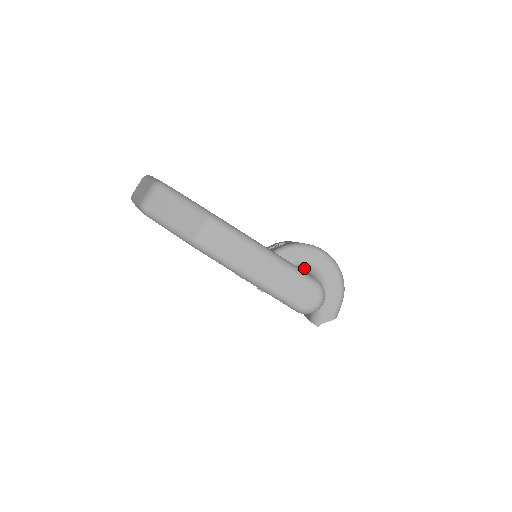
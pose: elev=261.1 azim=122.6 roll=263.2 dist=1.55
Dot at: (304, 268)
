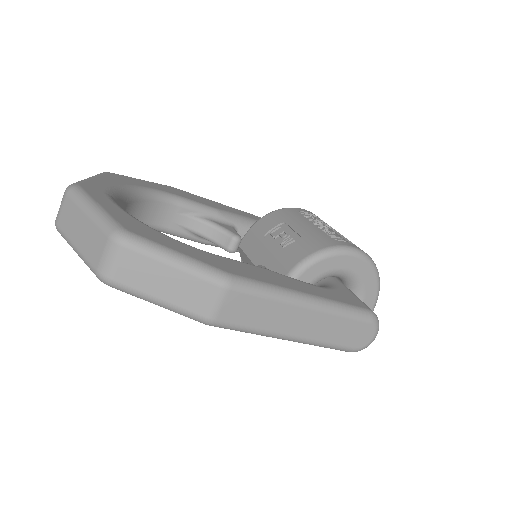
Dot at: (333, 276)
